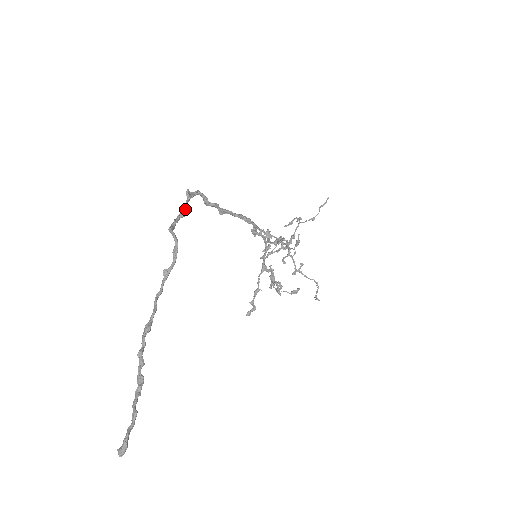
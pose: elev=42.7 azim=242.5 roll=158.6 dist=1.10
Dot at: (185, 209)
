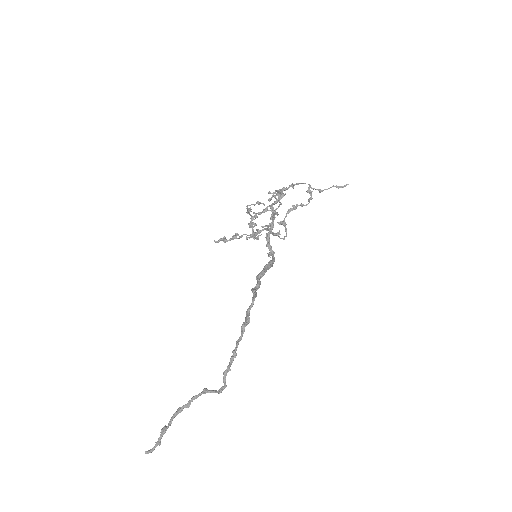
Dot at: occluded
